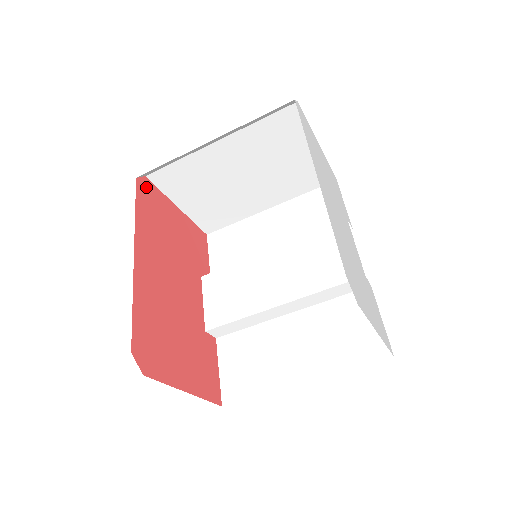
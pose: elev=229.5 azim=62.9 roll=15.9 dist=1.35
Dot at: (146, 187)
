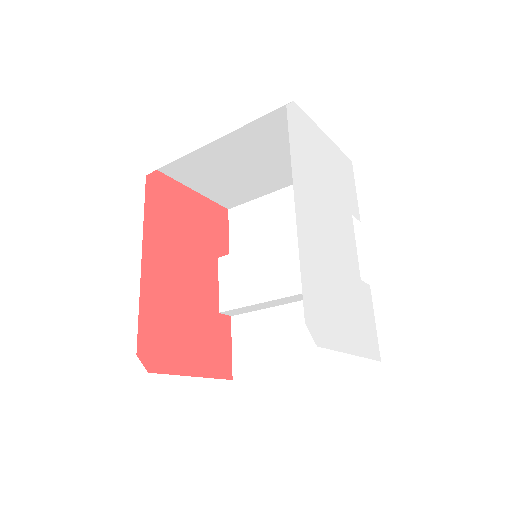
Dot at: (157, 182)
